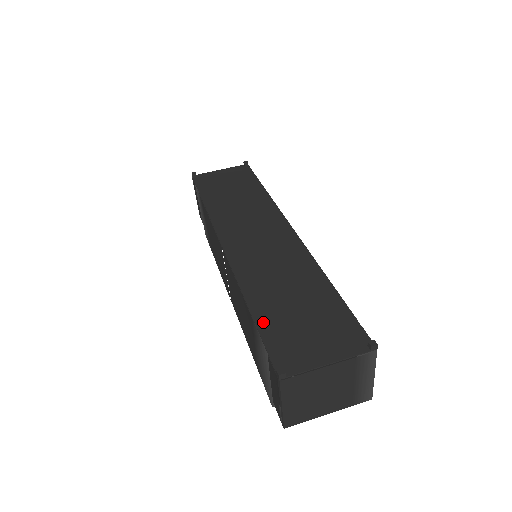
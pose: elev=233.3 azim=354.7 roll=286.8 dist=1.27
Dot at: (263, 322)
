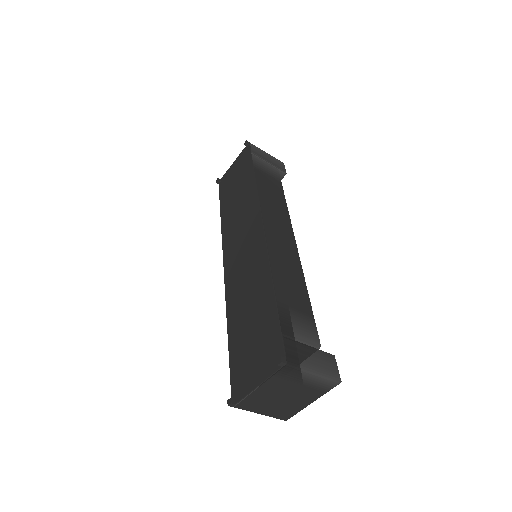
Dot at: (232, 348)
